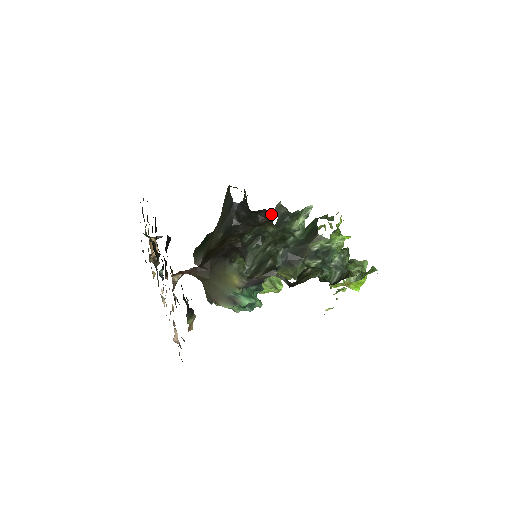
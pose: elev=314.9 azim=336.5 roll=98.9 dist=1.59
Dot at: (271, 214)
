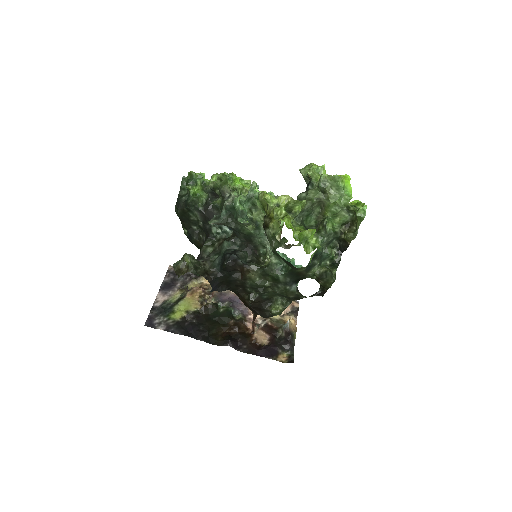
Dot at: (233, 261)
